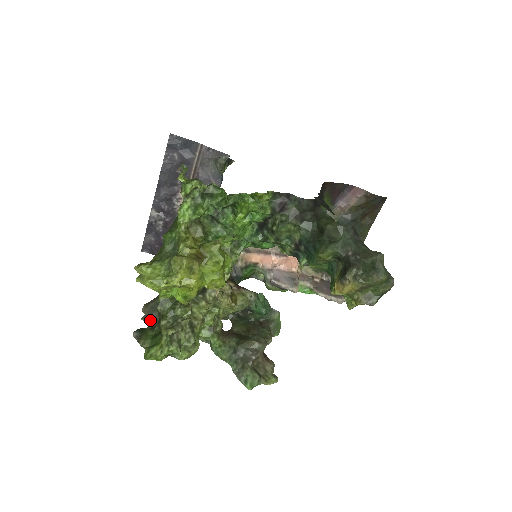
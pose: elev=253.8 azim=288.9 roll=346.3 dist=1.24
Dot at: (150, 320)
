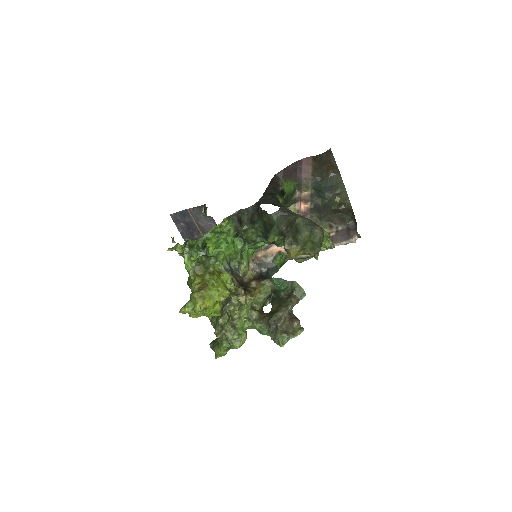
Dot at: occluded
